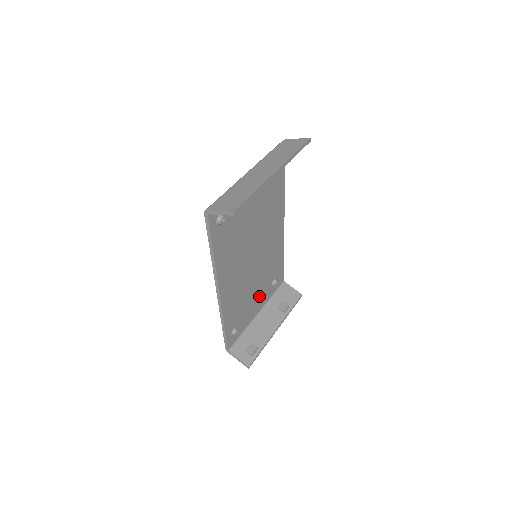
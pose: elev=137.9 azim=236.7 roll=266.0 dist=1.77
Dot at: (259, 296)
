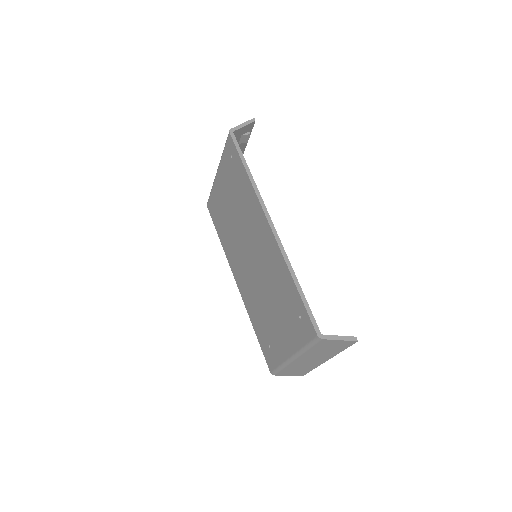
Dot at: occluded
